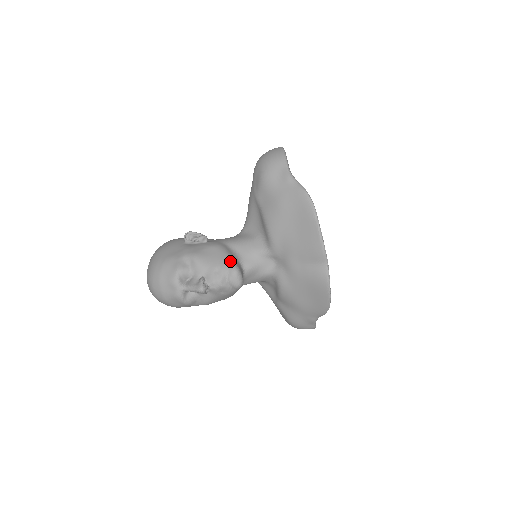
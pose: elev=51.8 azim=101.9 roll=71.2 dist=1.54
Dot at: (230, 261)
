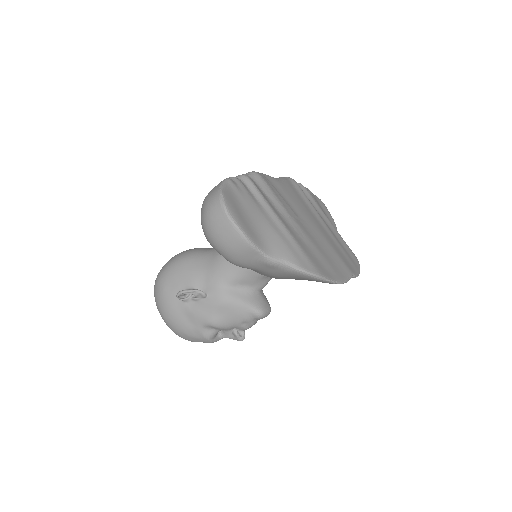
Dot at: (249, 311)
